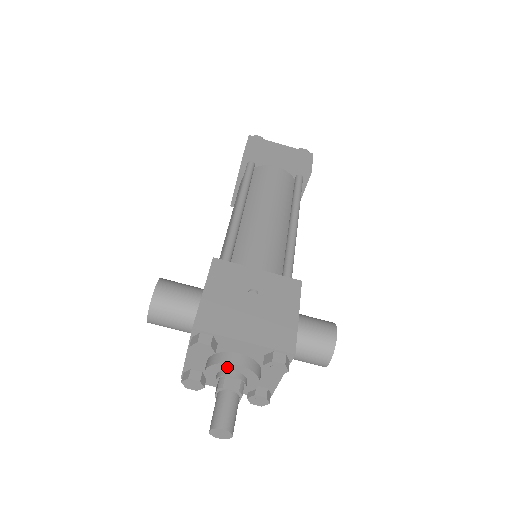
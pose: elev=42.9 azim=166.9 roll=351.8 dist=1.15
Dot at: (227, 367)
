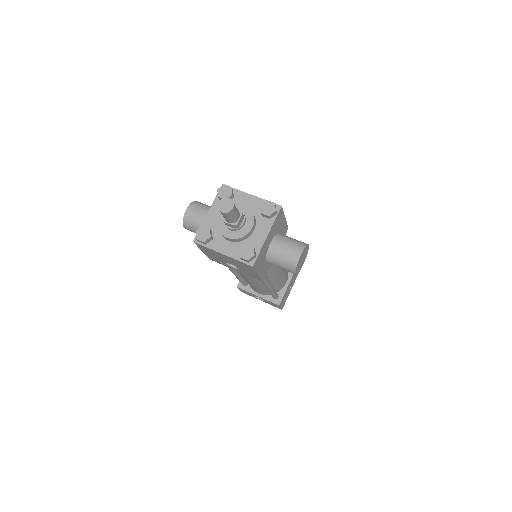
Dot at: (236, 207)
